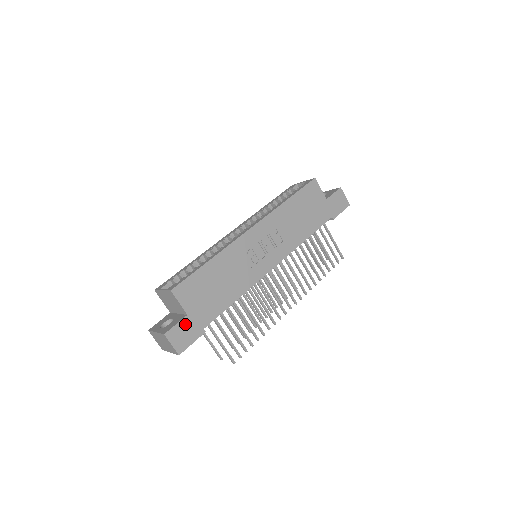
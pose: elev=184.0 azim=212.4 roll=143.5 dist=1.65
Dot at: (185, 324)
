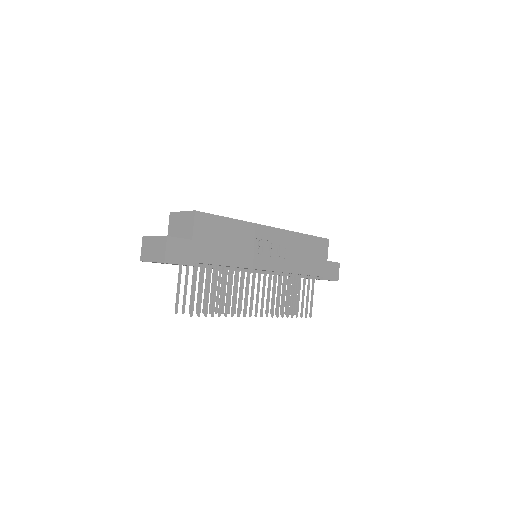
Dot at: (186, 245)
